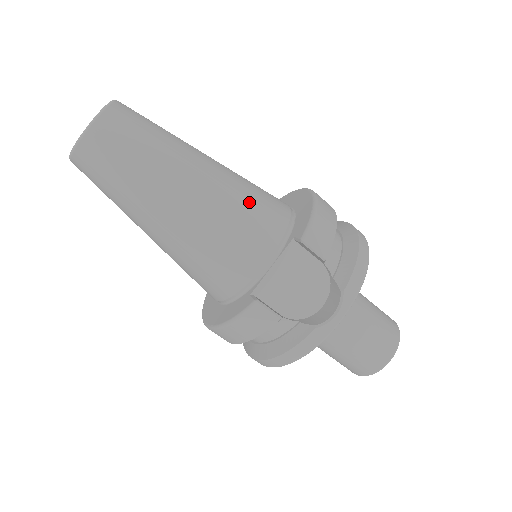
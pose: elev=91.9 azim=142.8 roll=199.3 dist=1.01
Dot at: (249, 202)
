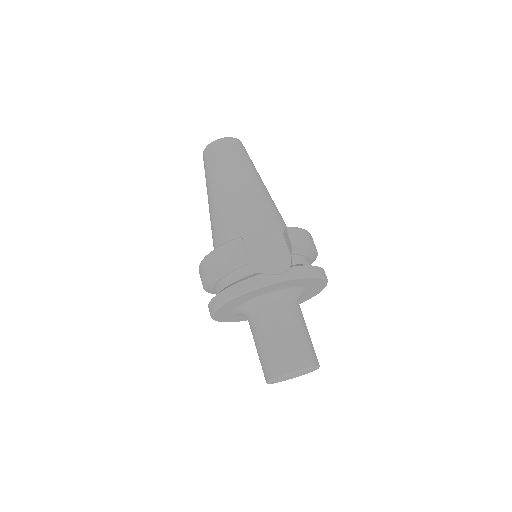
Dot at: (272, 209)
